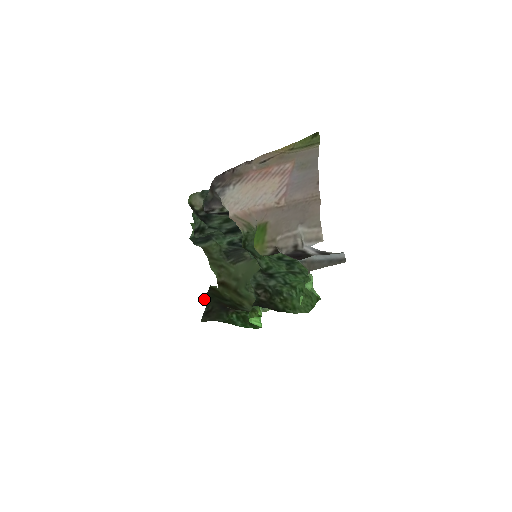
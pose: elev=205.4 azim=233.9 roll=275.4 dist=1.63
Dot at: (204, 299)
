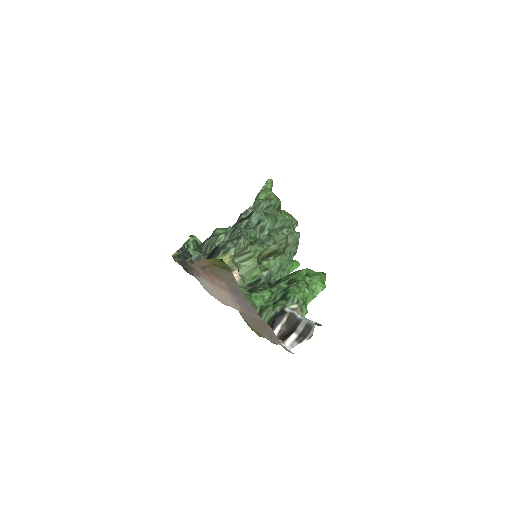
Dot at: occluded
